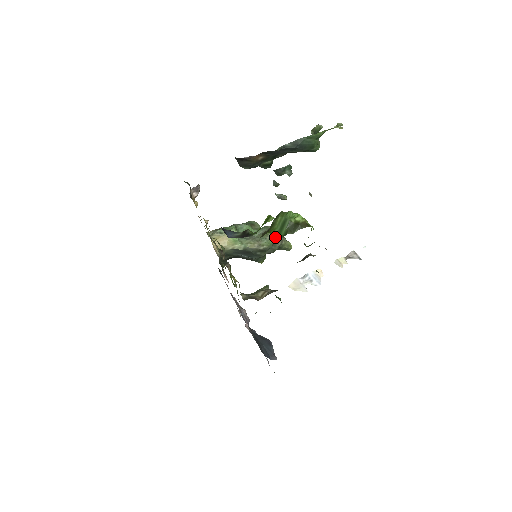
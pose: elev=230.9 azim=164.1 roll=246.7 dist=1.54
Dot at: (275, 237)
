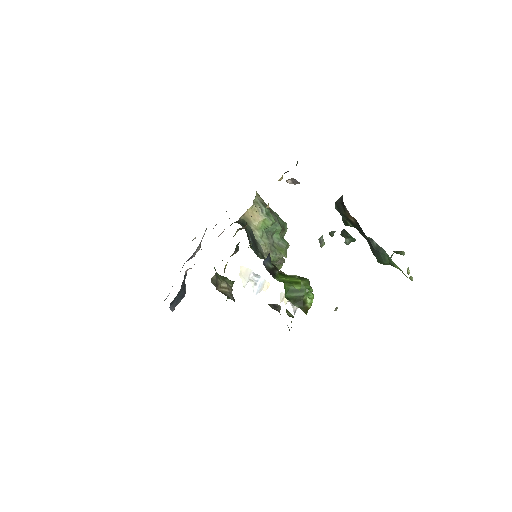
Dot at: occluded
